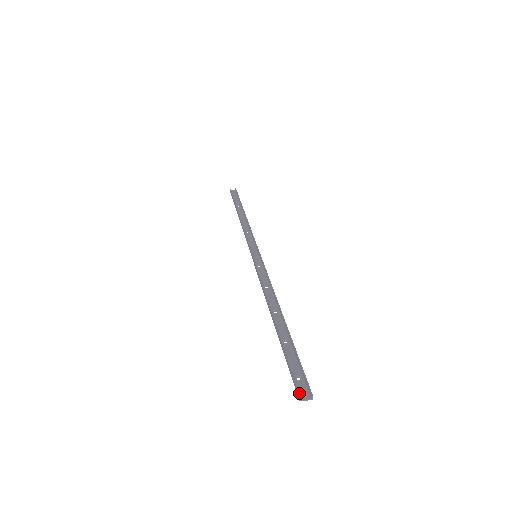
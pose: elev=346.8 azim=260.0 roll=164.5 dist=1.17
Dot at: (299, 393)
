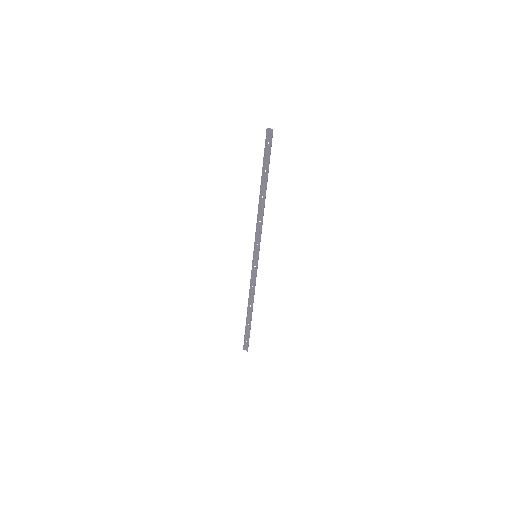
Dot at: occluded
